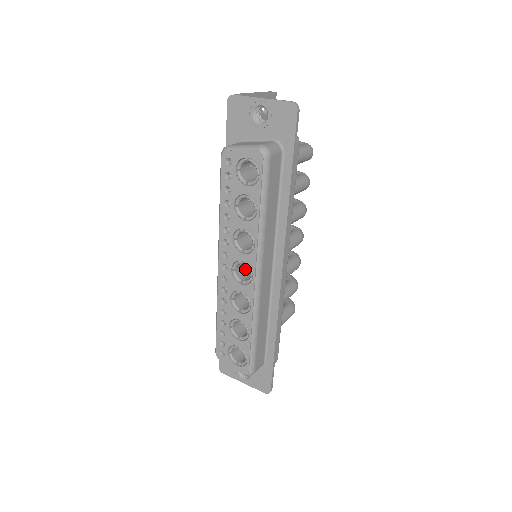
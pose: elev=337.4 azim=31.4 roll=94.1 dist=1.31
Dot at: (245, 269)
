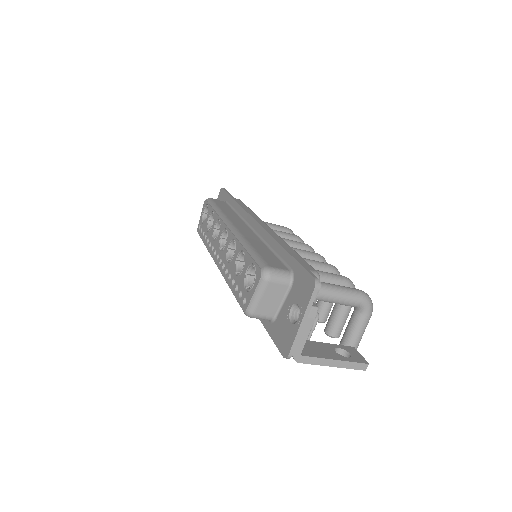
Dot at: occluded
